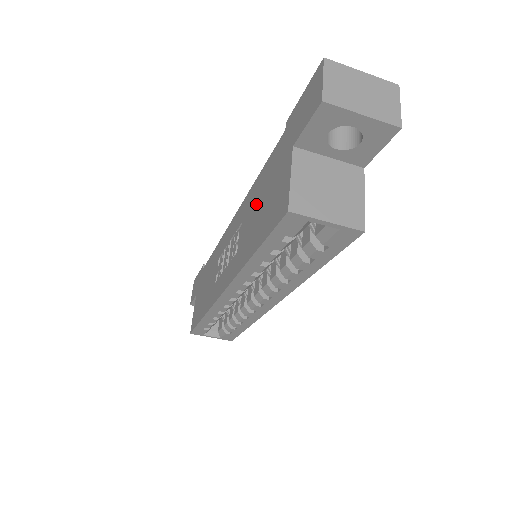
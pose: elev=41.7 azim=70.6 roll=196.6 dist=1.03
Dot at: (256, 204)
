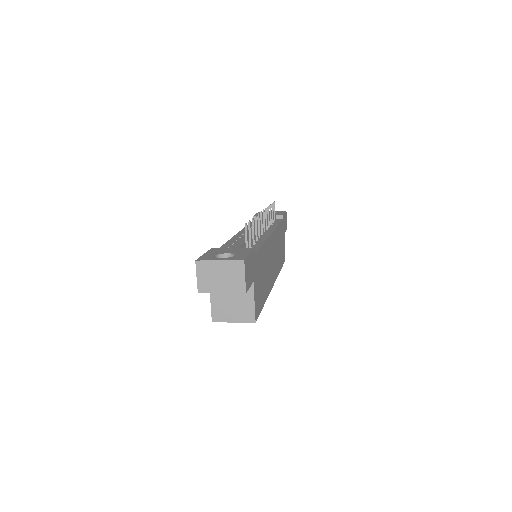
Dot at: occluded
